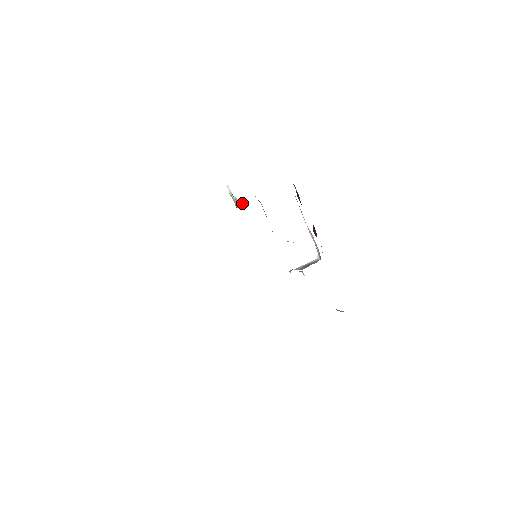
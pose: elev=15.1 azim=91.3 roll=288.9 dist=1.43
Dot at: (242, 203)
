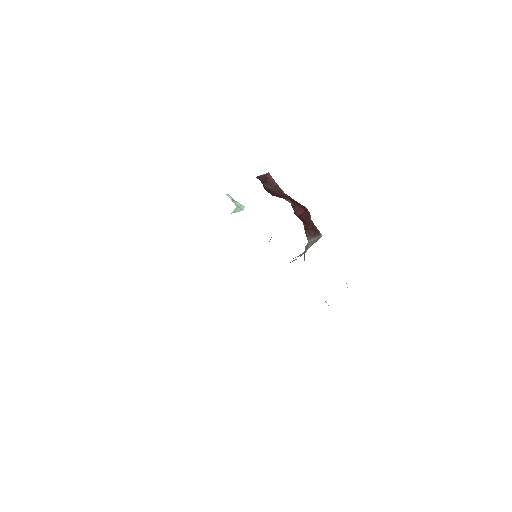
Dot at: (242, 205)
